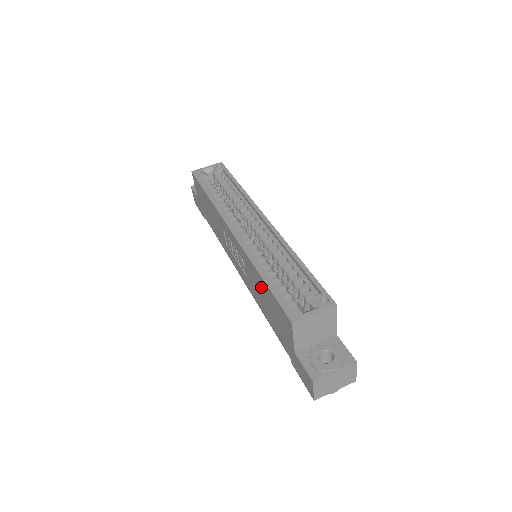
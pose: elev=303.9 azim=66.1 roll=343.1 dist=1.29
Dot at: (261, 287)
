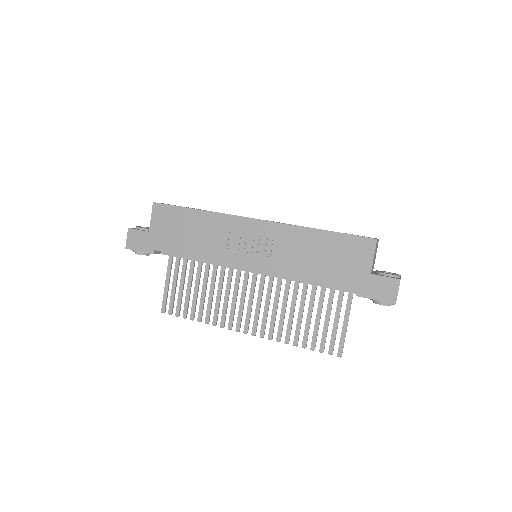
Dot at: (316, 244)
